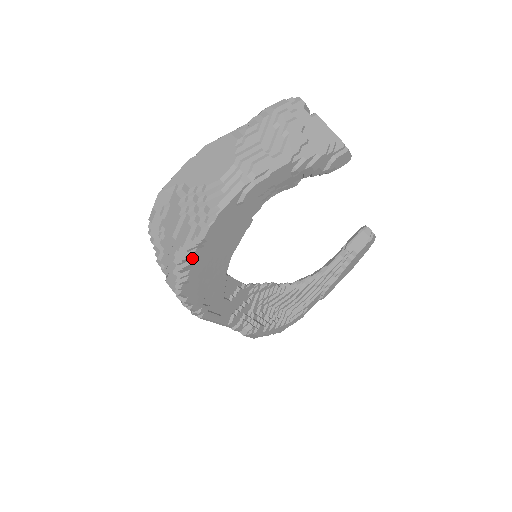
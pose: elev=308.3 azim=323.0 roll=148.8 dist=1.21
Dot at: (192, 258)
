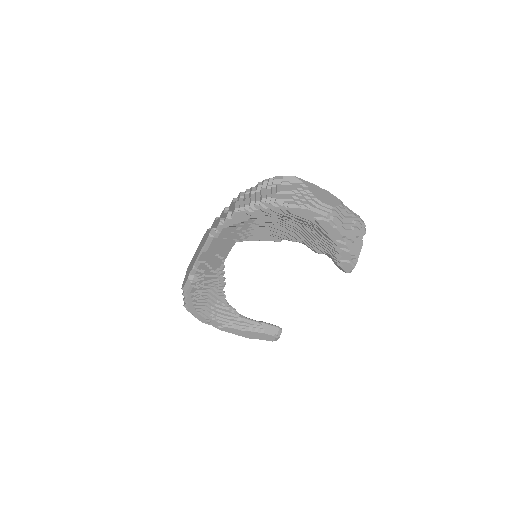
Dot at: (270, 207)
